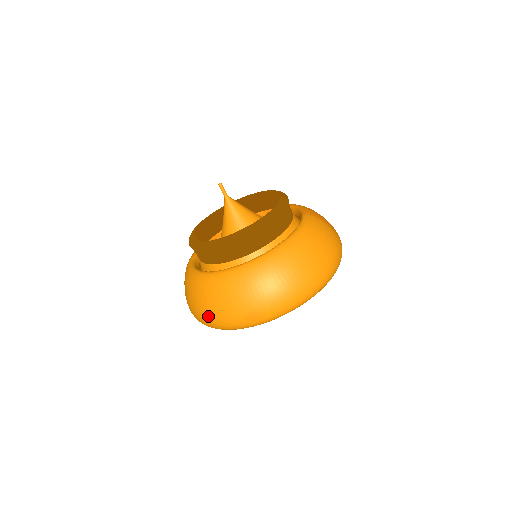
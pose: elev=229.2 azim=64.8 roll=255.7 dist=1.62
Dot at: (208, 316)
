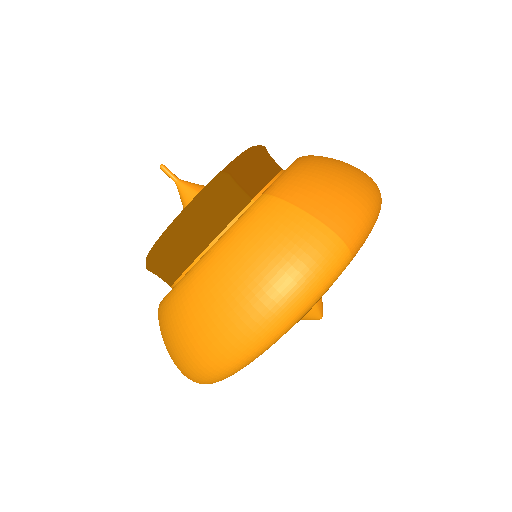
Dot at: occluded
